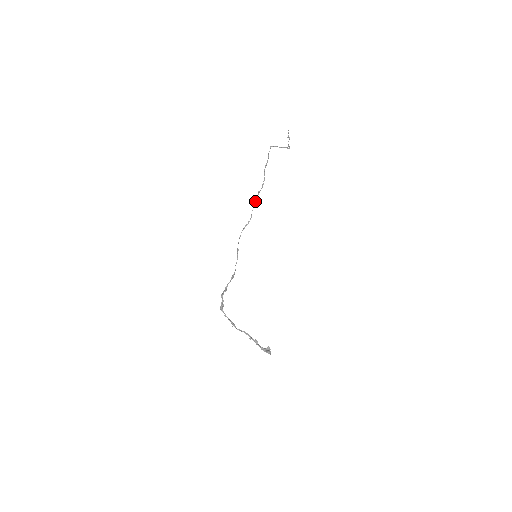
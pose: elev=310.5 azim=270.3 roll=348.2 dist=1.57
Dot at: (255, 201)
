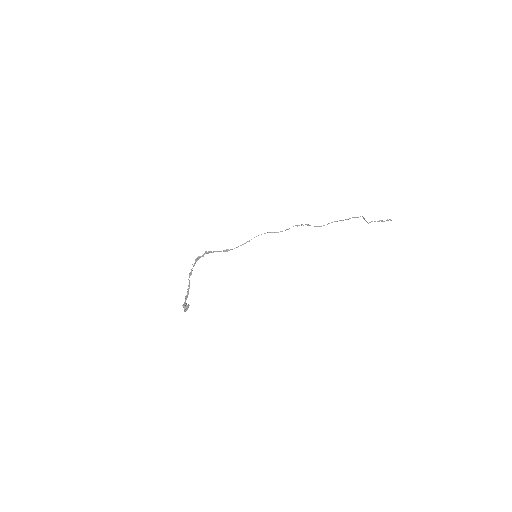
Dot at: (297, 226)
